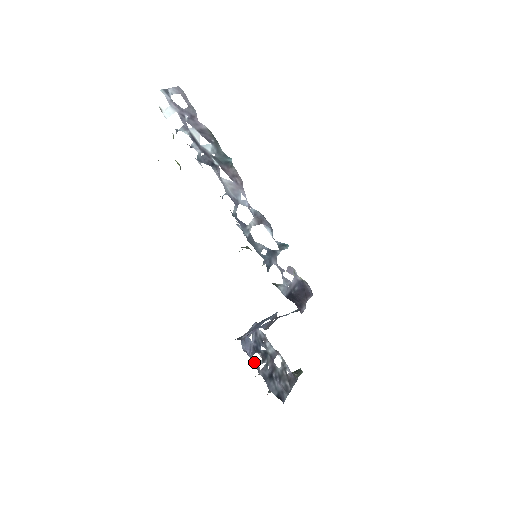
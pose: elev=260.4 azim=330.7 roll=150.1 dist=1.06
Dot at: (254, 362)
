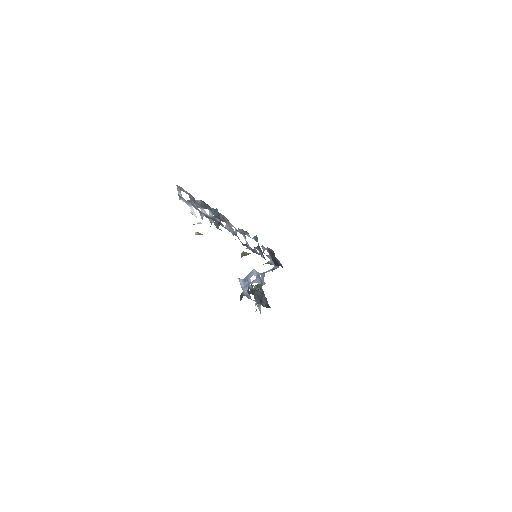
Dot at: (253, 300)
